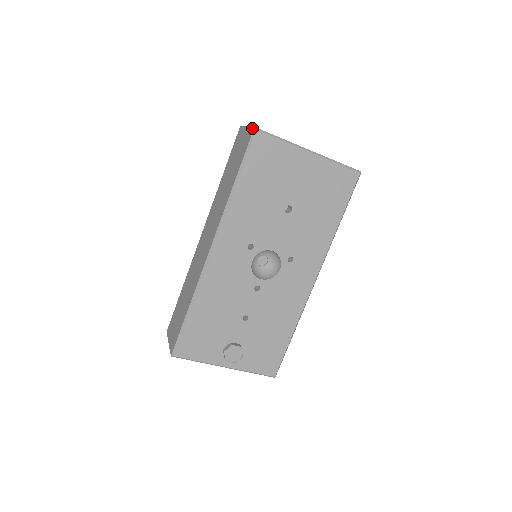
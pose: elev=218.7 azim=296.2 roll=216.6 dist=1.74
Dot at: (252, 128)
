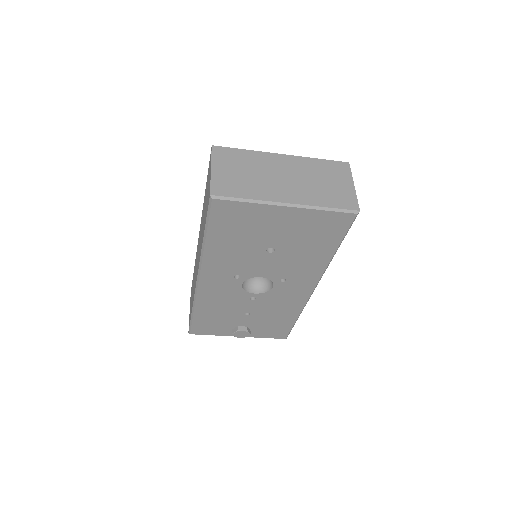
Dot at: occluded
